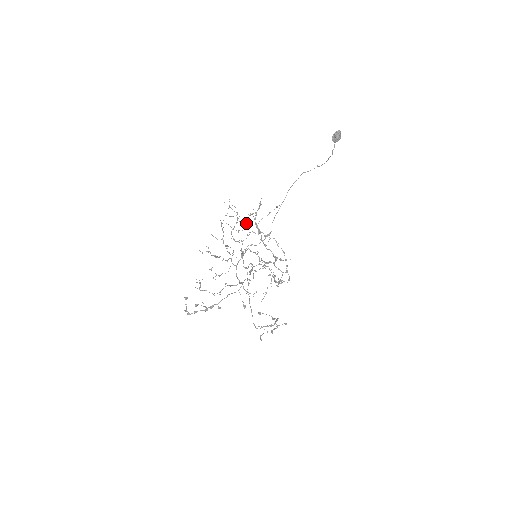
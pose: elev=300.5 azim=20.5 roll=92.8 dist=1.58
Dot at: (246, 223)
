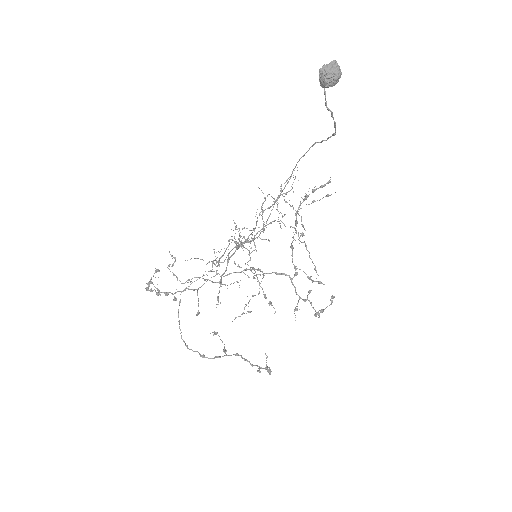
Dot at: (293, 207)
